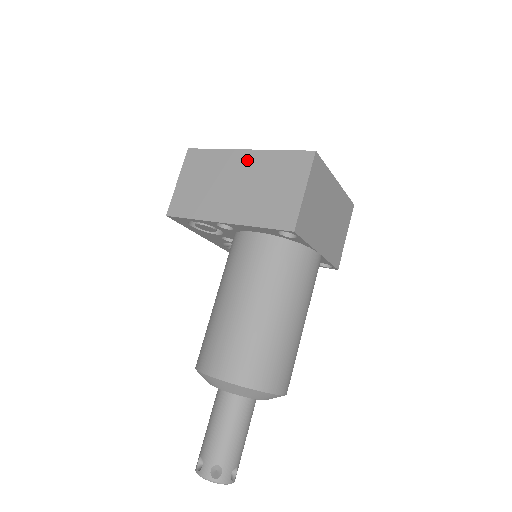
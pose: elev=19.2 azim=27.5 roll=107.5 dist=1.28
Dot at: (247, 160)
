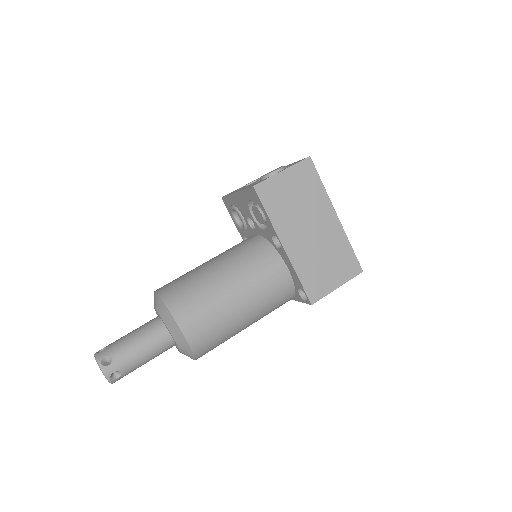
Dot at: (332, 224)
